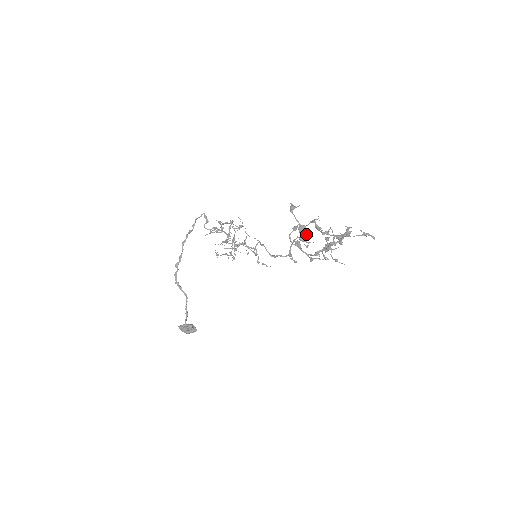
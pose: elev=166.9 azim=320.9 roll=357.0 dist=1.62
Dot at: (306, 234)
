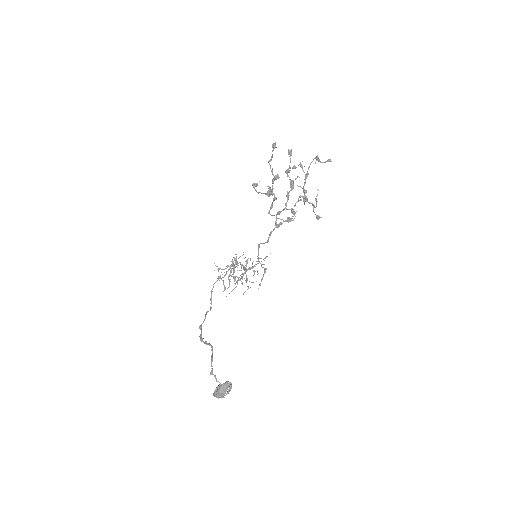
Dot at: (269, 187)
